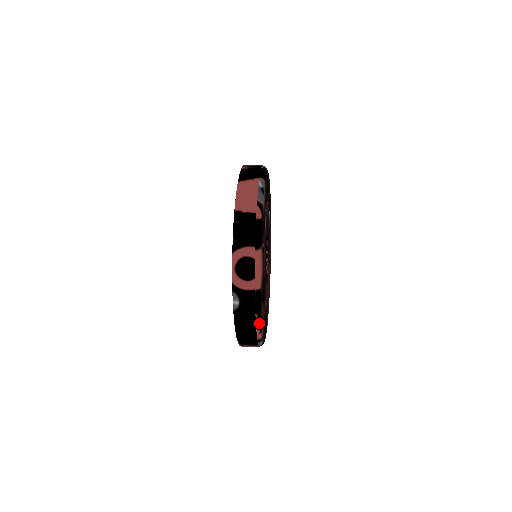
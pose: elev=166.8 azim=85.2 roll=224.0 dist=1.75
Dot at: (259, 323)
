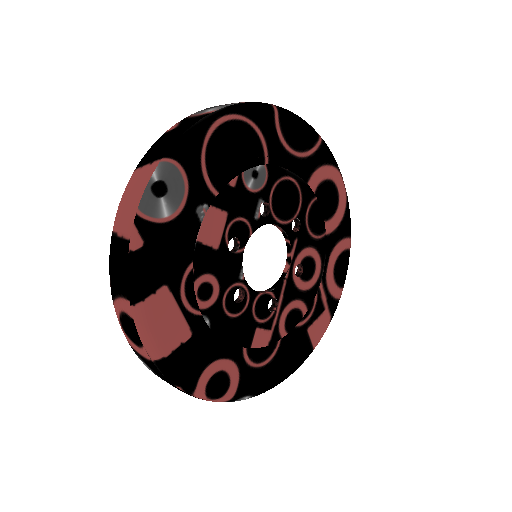
Dot at: (196, 393)
